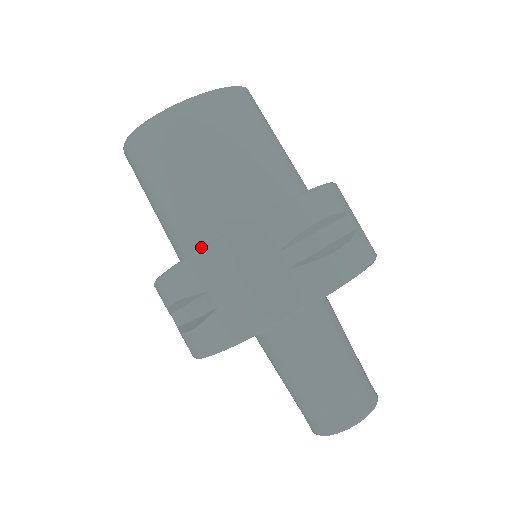
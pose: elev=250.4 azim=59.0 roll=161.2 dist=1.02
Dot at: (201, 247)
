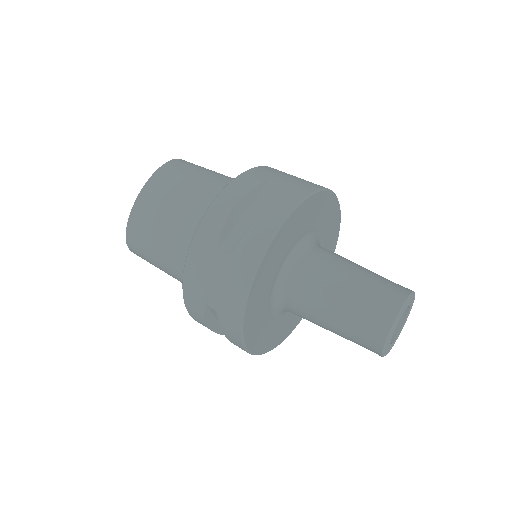
Dot at: occluded
